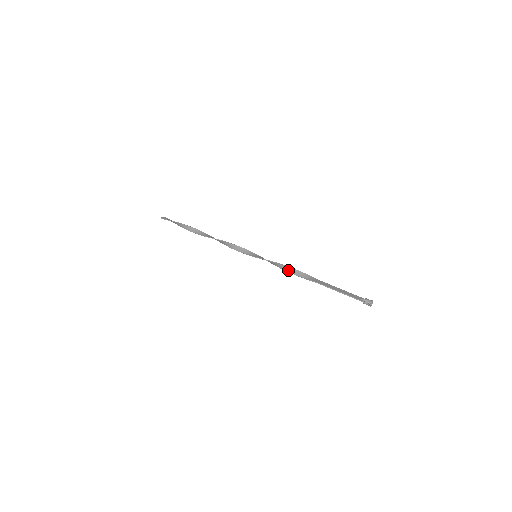
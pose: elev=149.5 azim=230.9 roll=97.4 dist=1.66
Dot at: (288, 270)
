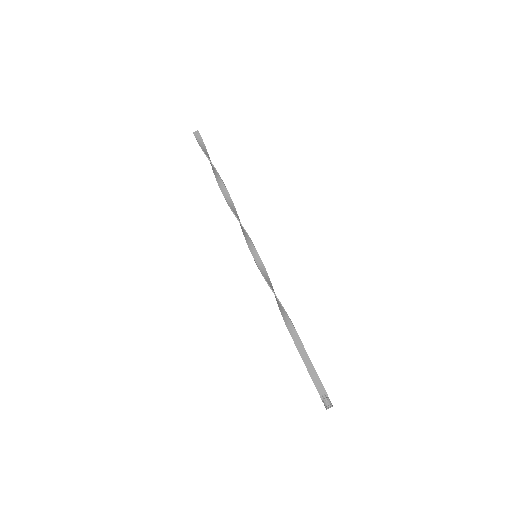
Dot at: (276, 300)
